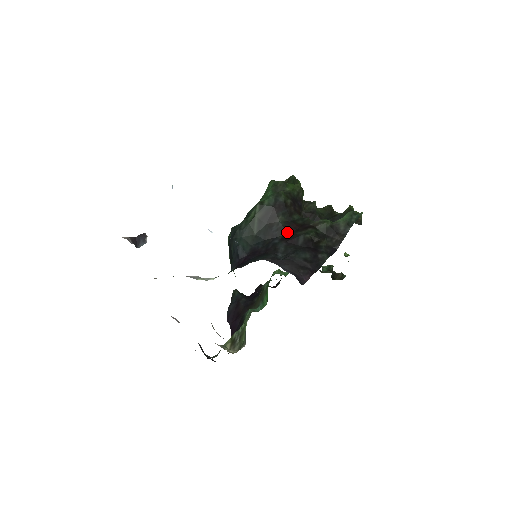
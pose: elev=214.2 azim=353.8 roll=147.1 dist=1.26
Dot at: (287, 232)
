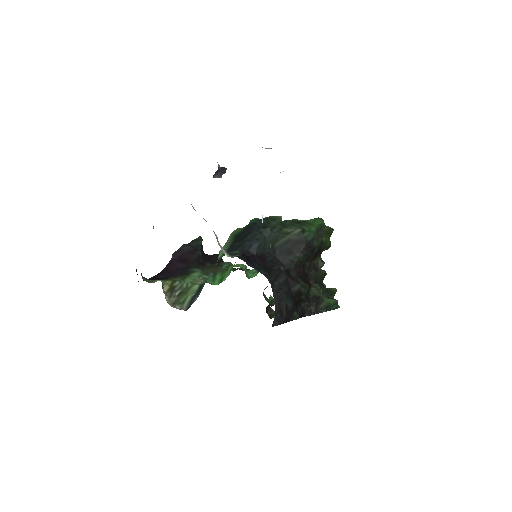
Dot at: (294, 269)
